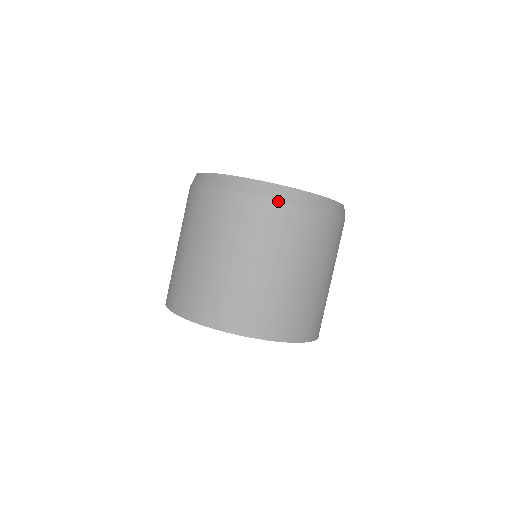
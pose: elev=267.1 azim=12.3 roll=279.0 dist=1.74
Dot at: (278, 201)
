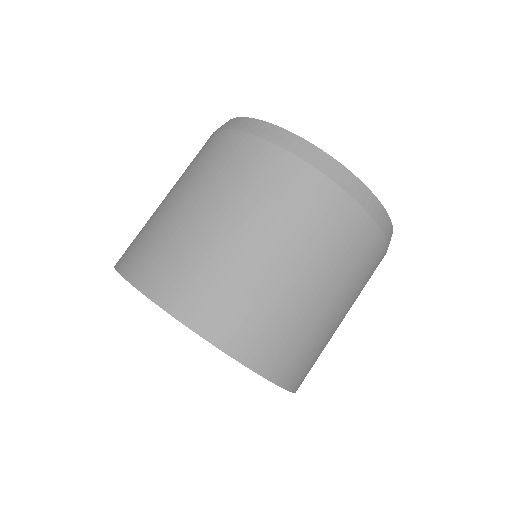
Dot at: (379, 229)
